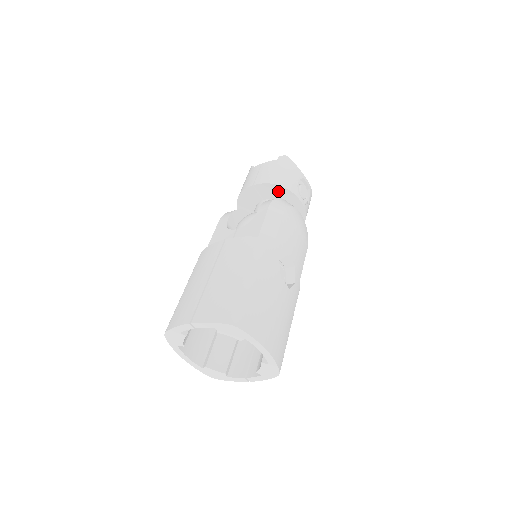
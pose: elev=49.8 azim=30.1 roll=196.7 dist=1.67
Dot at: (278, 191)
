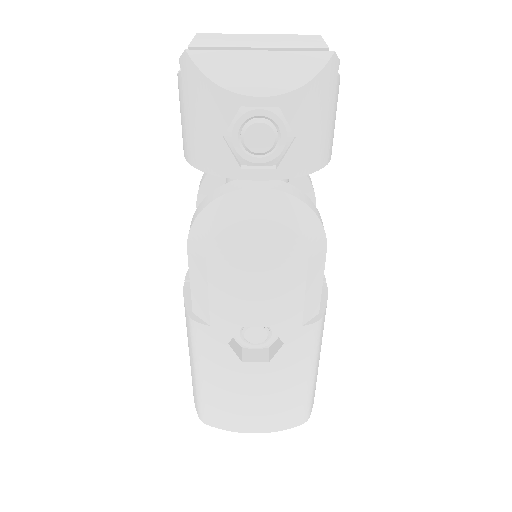
Dot at: occluded
